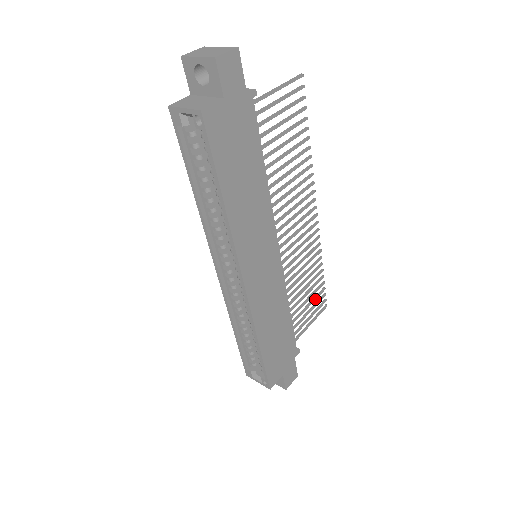
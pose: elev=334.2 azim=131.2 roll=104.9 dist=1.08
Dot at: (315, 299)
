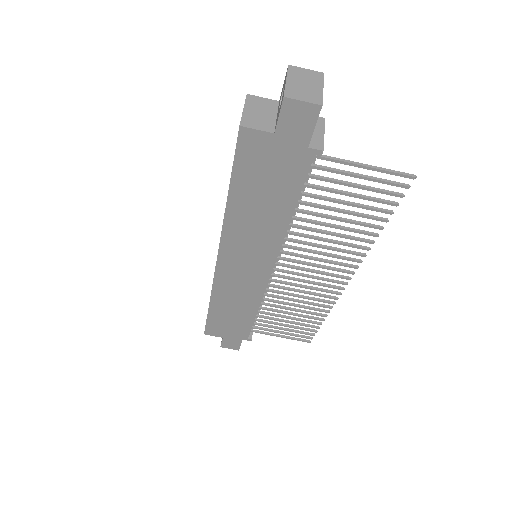
Dot at: (299, 328)
